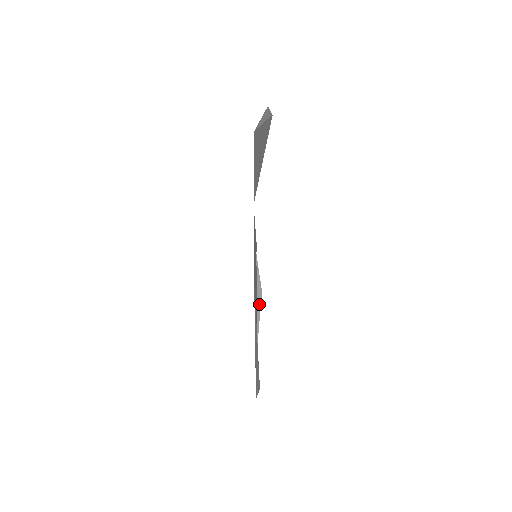
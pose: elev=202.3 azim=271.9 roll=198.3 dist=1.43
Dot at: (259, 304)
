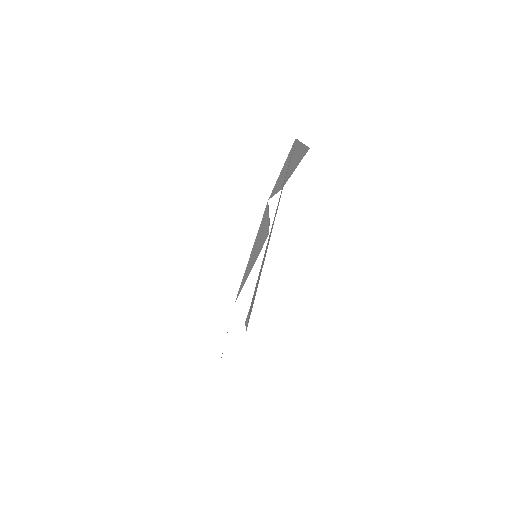
Dot at: occluded
